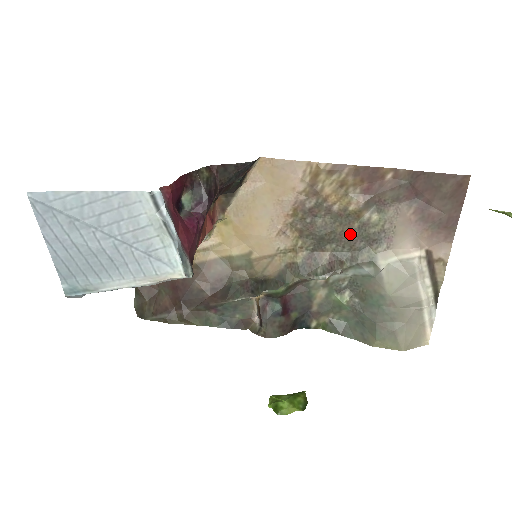
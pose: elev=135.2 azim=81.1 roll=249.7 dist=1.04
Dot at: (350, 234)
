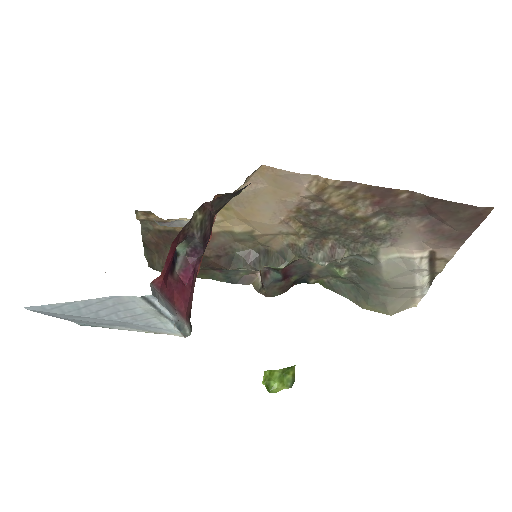
Dot at: (354, 232)
